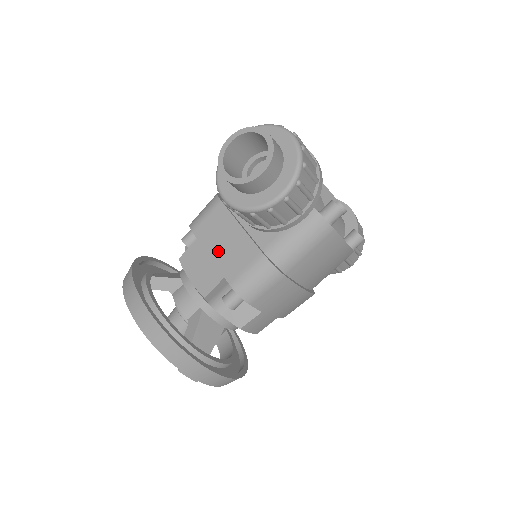
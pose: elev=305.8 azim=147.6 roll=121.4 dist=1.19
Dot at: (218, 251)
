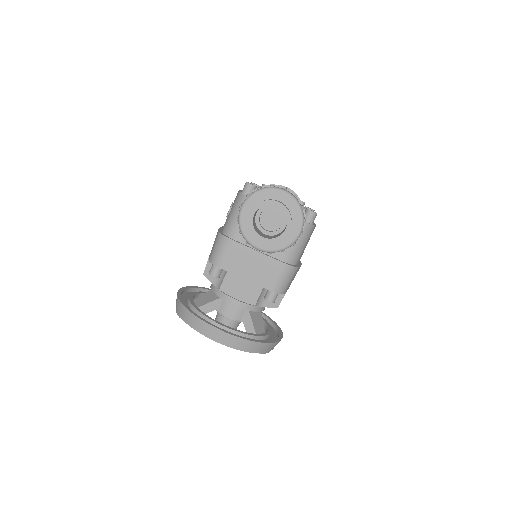
Dot at: (249, 273)
